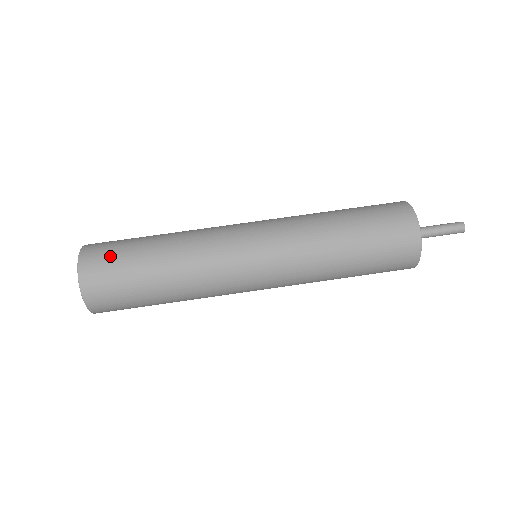
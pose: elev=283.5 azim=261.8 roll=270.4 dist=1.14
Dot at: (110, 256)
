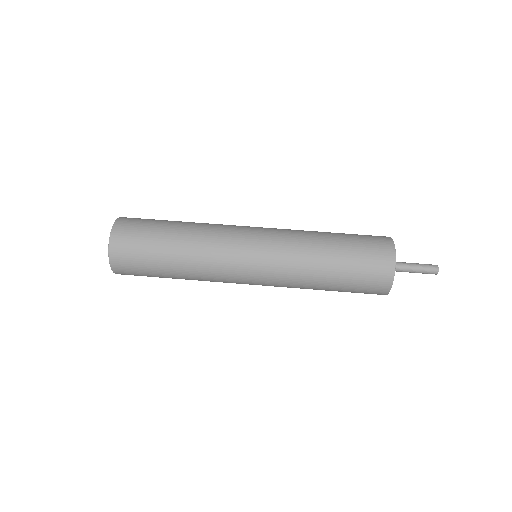
Dot at: (135, 241)
